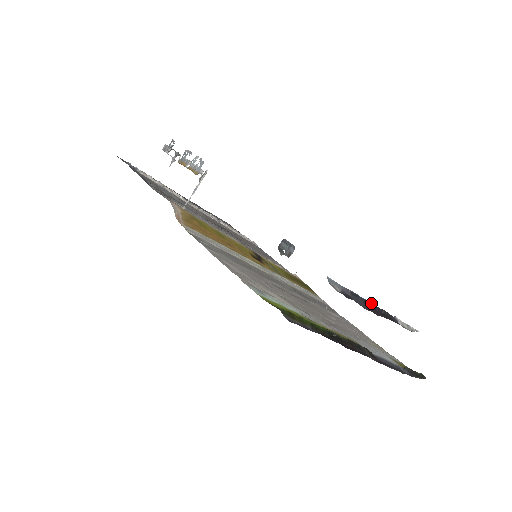
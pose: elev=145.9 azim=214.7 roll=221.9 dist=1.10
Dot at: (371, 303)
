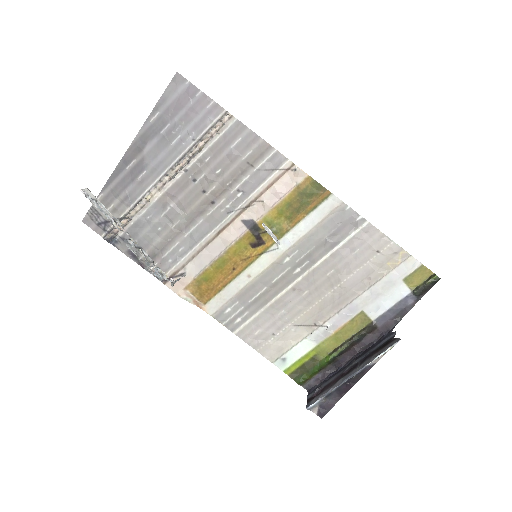
Dot at: (343, 384)
